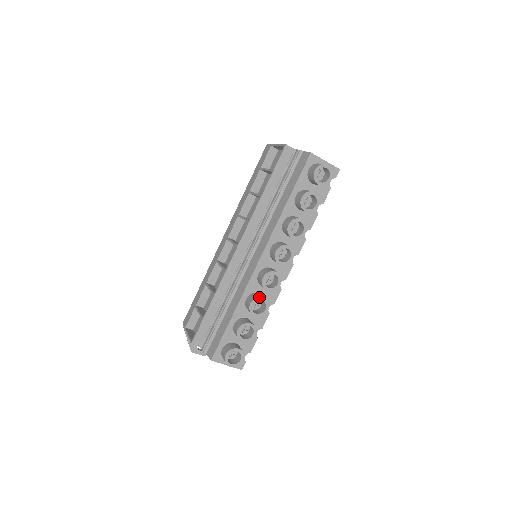
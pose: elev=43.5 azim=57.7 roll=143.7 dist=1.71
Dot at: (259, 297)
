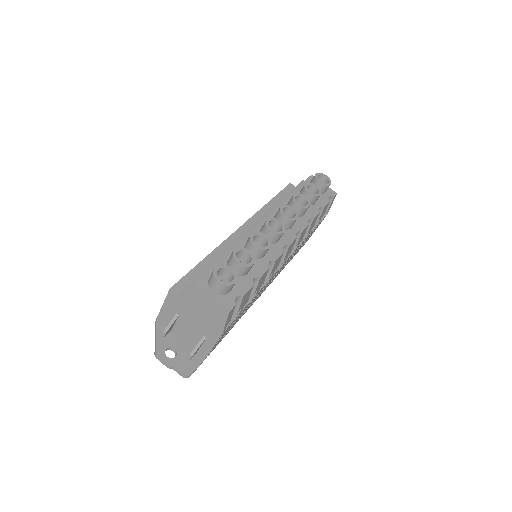
Dot at: (261, 233)
